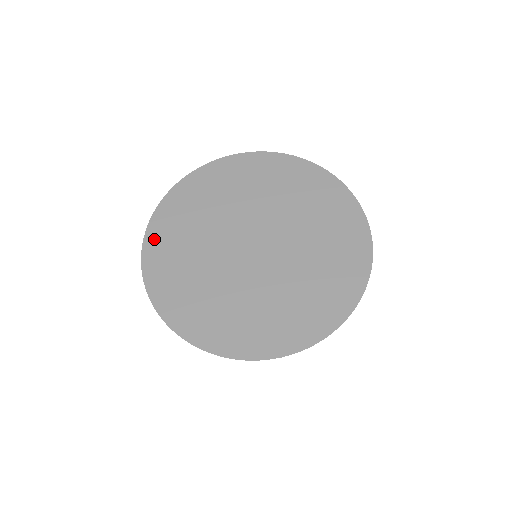
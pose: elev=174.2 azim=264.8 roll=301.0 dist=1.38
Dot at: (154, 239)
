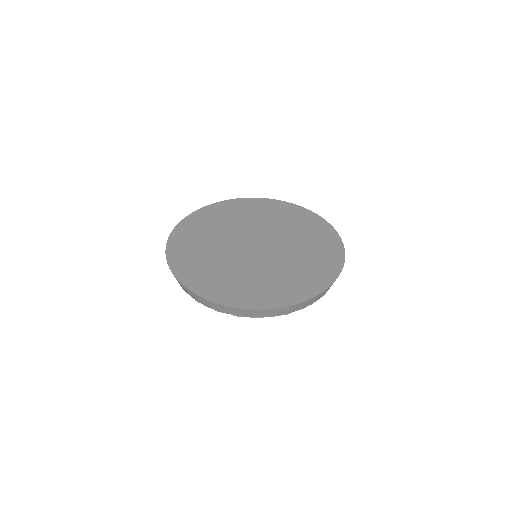
Dot at: (175, 244)
